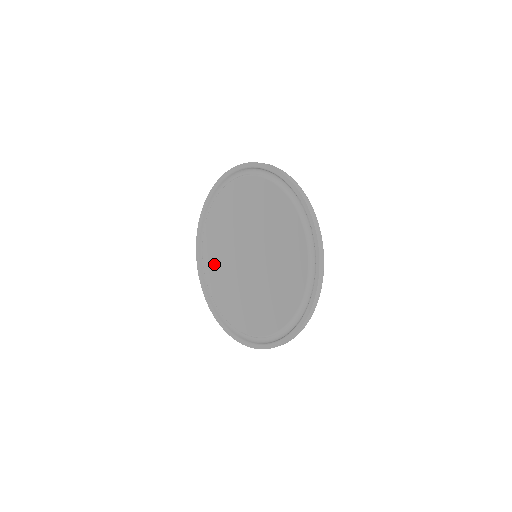
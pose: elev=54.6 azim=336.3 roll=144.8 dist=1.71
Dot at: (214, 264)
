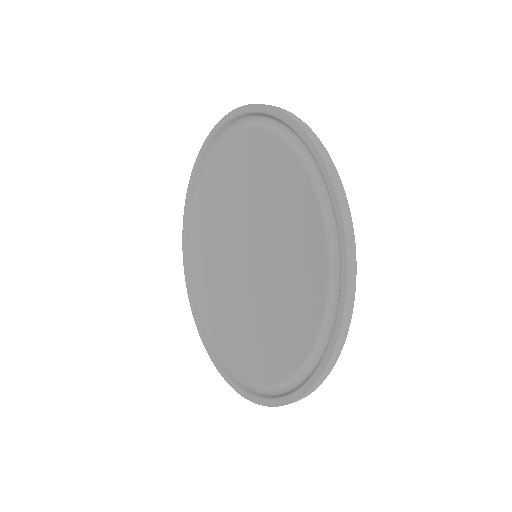
Dot at: (201, 237)
